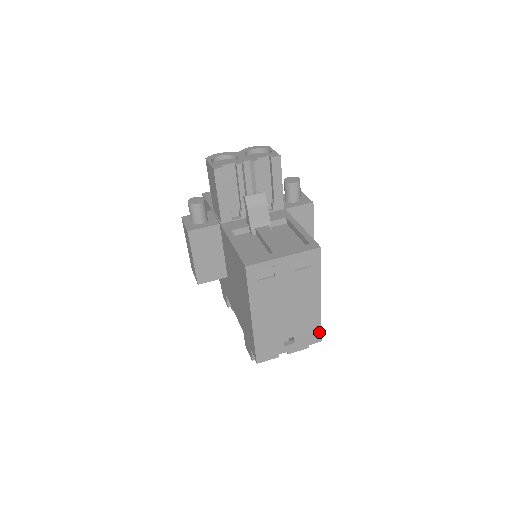
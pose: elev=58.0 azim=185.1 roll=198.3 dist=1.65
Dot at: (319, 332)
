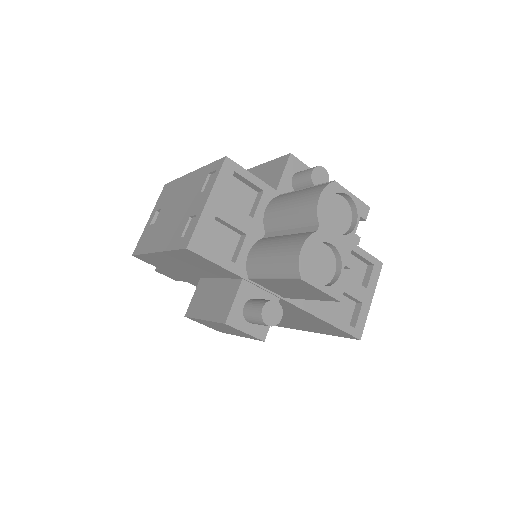
Dot at: occluded
